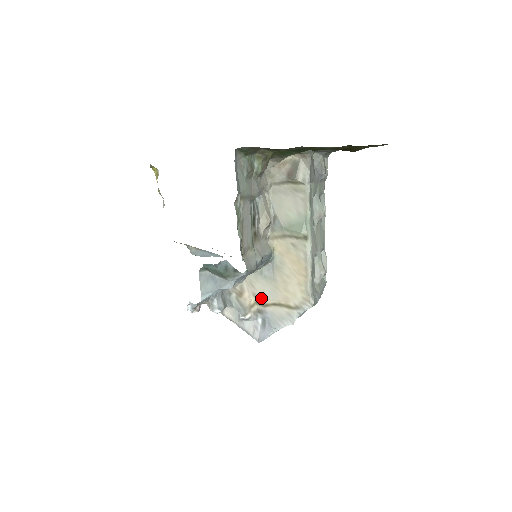
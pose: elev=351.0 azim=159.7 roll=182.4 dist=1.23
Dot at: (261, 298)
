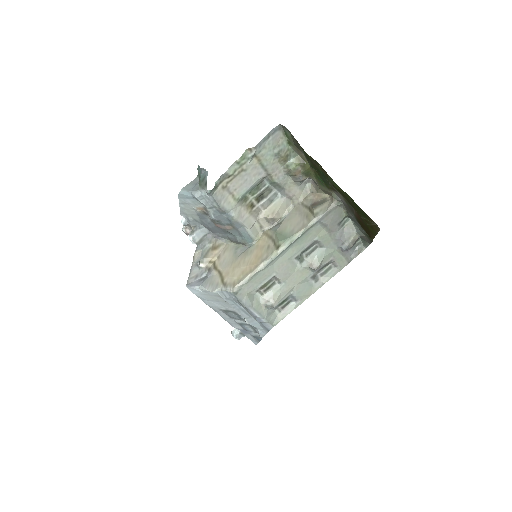
Dot at: (219, 262)
